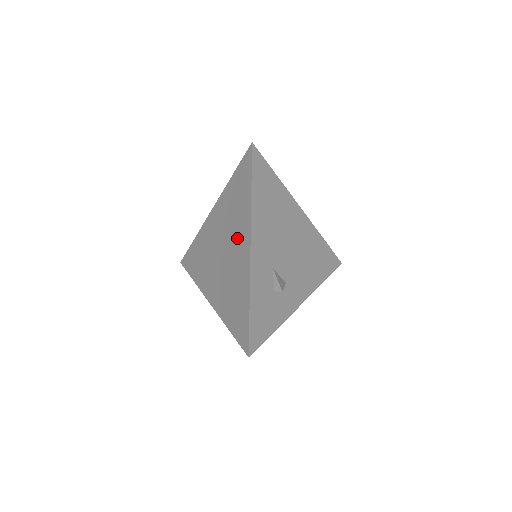
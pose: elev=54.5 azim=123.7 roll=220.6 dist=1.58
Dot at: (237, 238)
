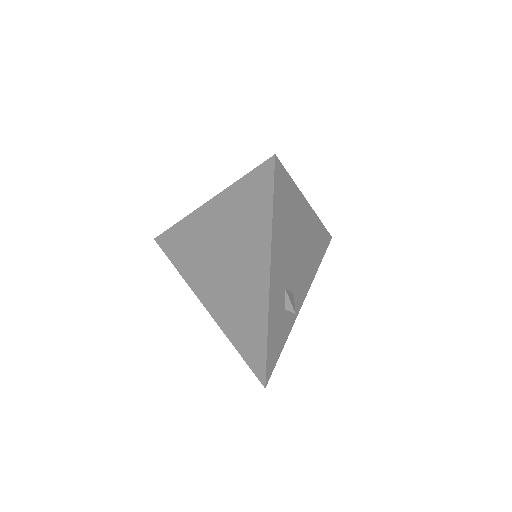
Dot at: (248, 260)
